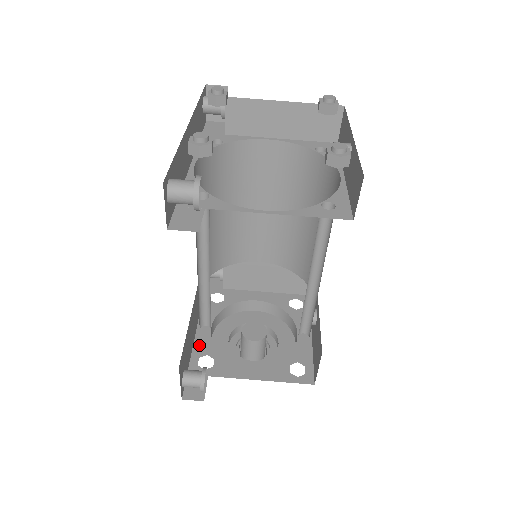
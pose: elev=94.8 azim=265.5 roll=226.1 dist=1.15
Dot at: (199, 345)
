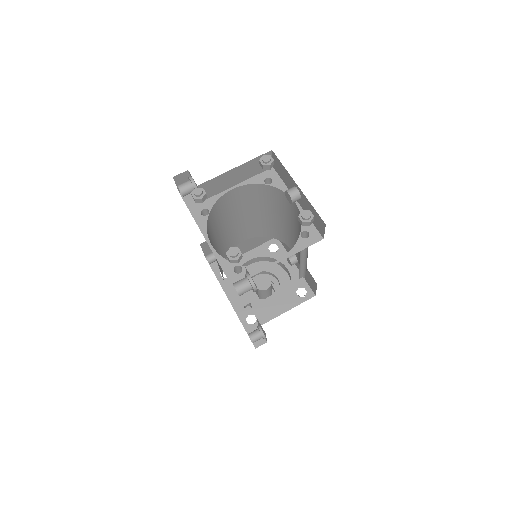
Dot at: (239, 312)
